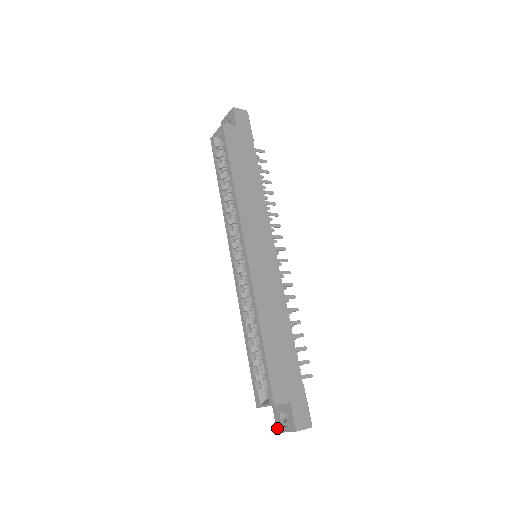
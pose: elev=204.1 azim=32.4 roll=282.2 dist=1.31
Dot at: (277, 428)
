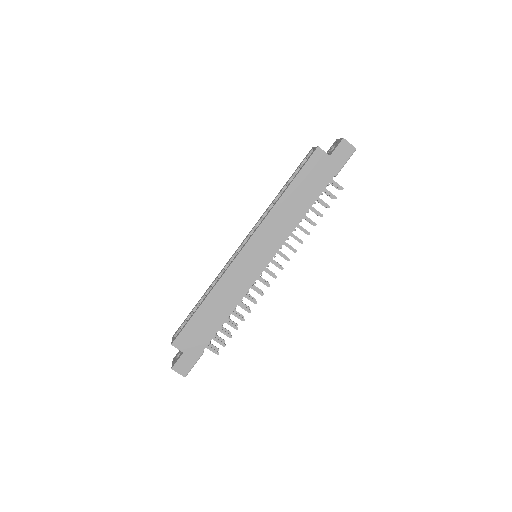
Dot at: (175, 357)
